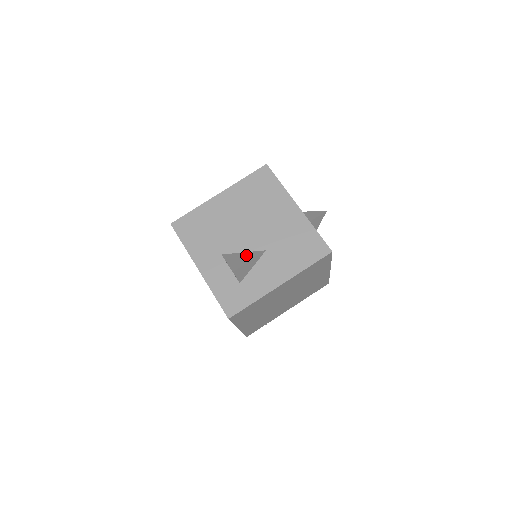
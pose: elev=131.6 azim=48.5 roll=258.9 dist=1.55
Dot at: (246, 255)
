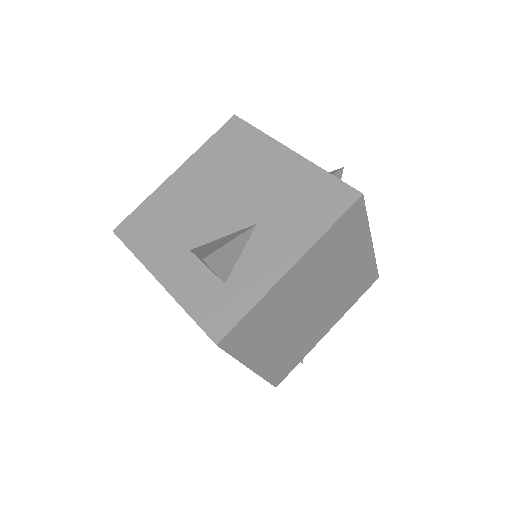
Dot at: (226, 238)
